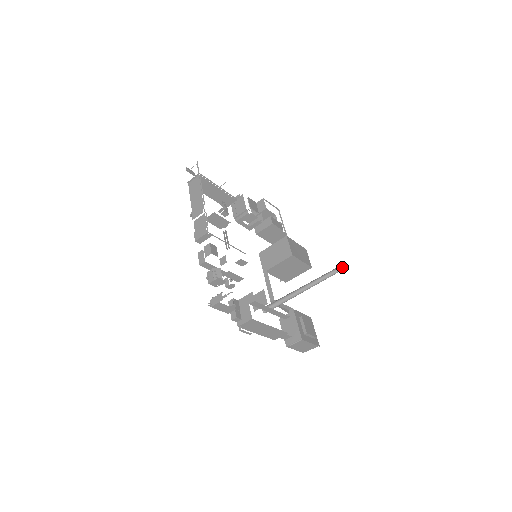
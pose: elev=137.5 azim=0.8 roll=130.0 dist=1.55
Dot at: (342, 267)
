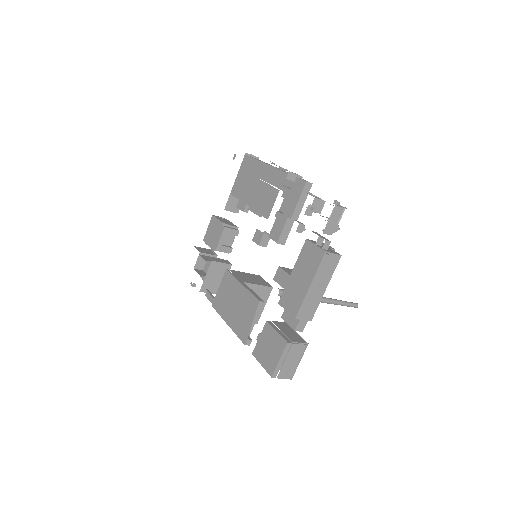
Dot at: (355, 303)
